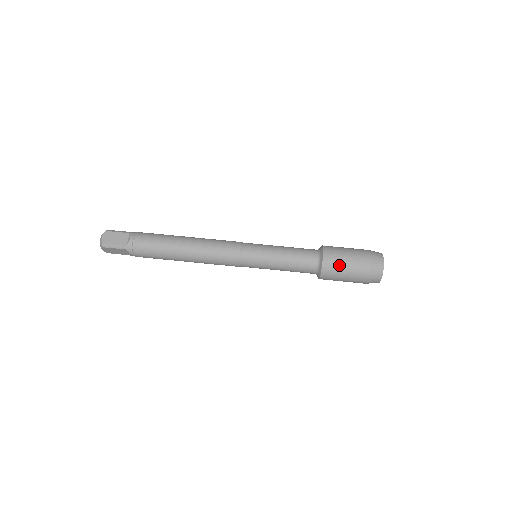
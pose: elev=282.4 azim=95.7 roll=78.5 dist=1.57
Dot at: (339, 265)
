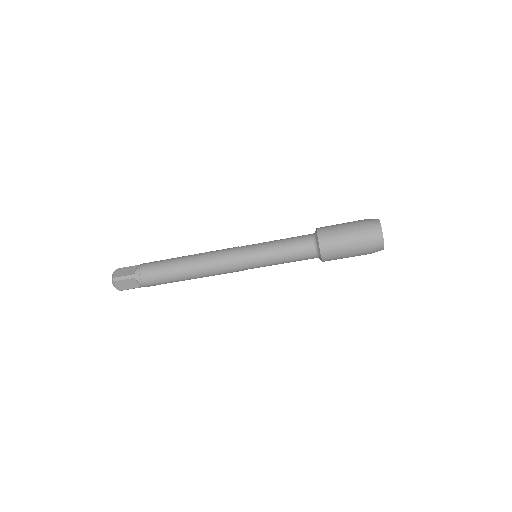
Dot at: (339, 258)
